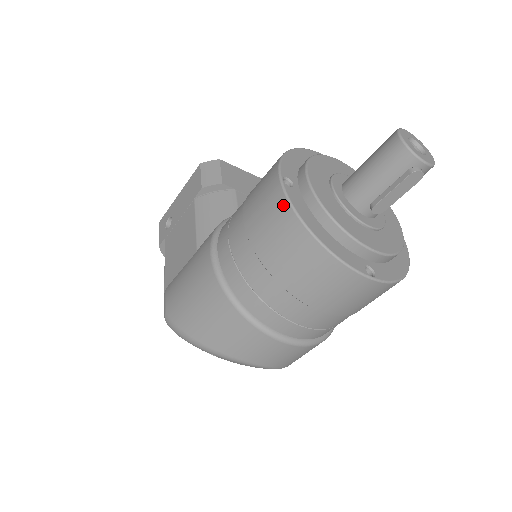
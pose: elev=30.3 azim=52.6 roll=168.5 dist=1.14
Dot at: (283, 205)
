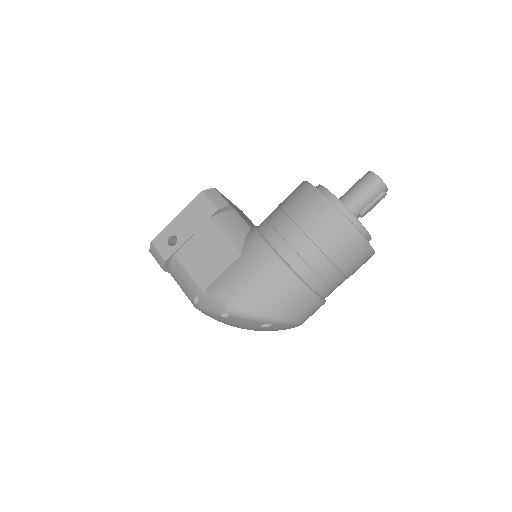
Dot at: (337, 215)
